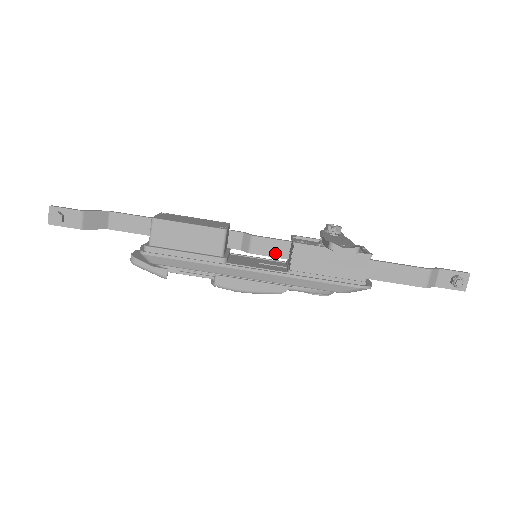
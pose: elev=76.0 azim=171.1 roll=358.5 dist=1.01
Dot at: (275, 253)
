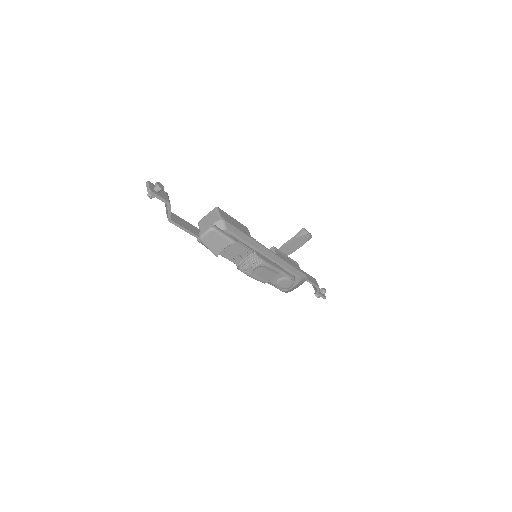
Dot at: occluded
